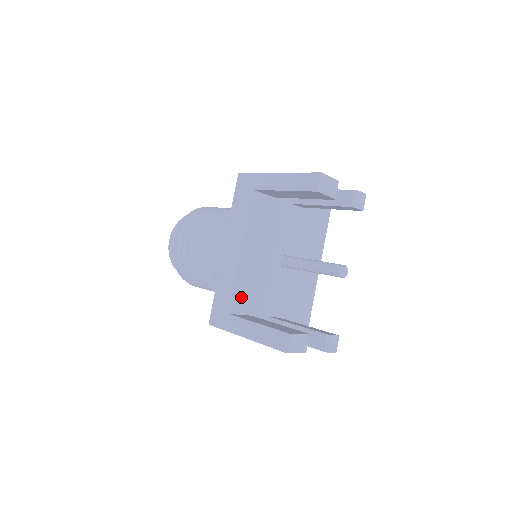
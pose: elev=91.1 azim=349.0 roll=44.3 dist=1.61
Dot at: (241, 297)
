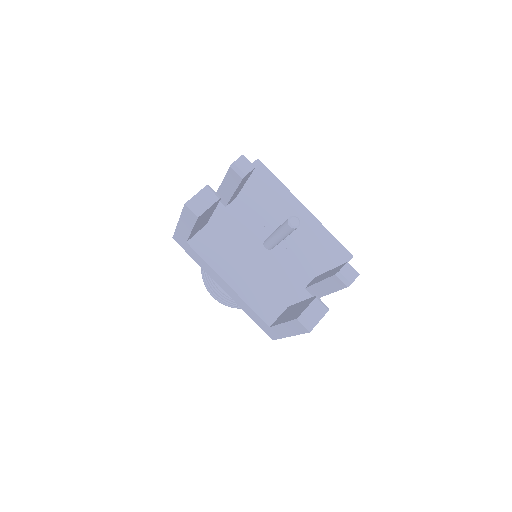
Dot at: (265, 307)
